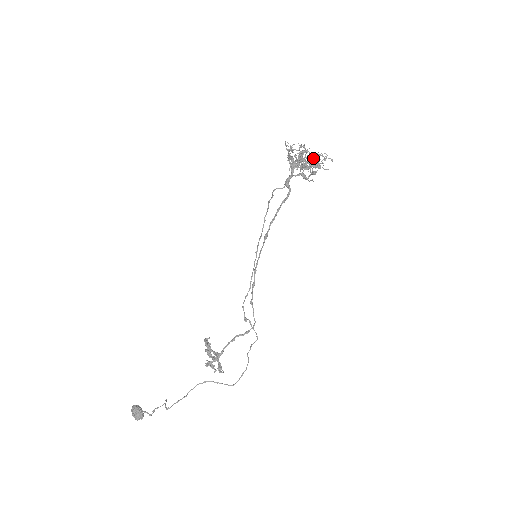
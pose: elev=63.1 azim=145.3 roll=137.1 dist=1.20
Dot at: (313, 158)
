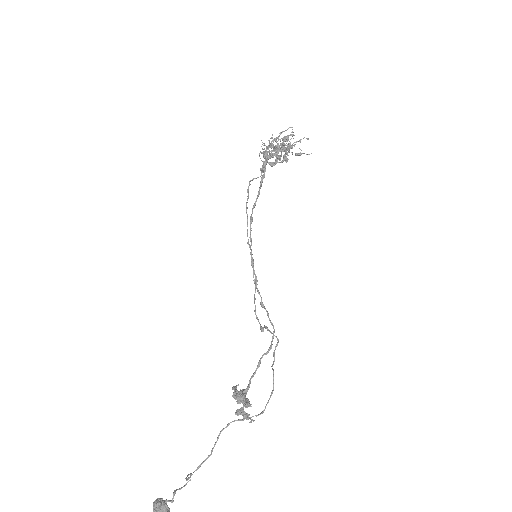
Dot at: occluded
